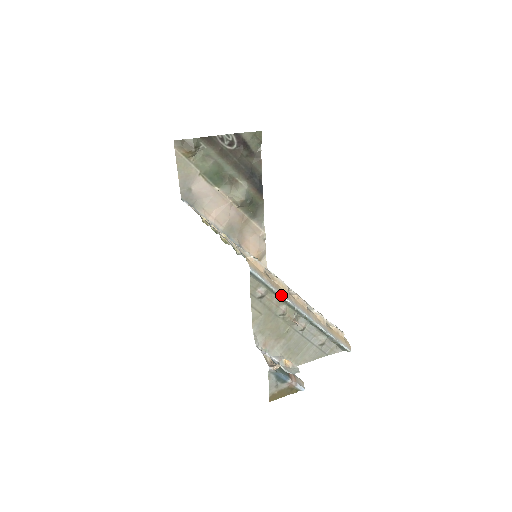
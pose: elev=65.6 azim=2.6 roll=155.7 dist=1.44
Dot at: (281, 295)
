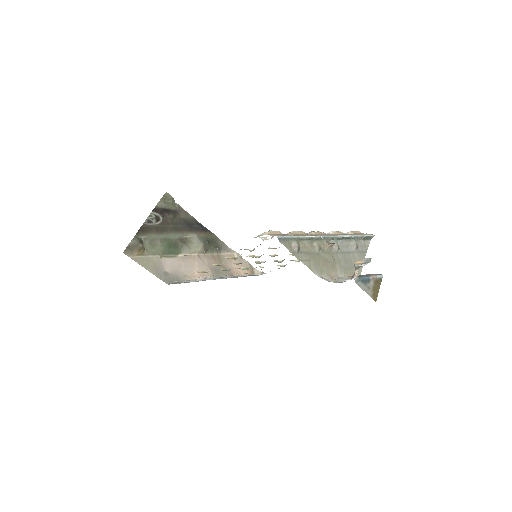
Dot at: (307, 236)
